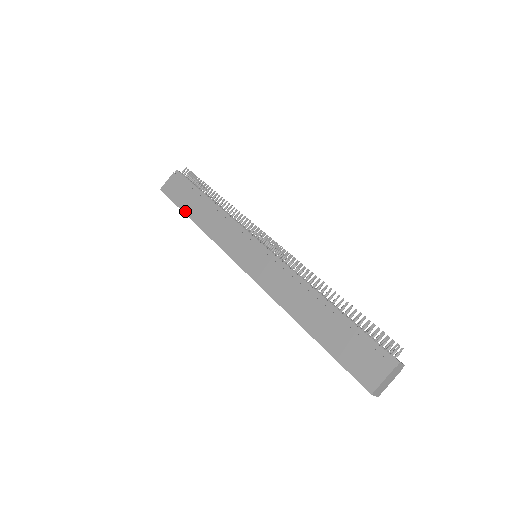
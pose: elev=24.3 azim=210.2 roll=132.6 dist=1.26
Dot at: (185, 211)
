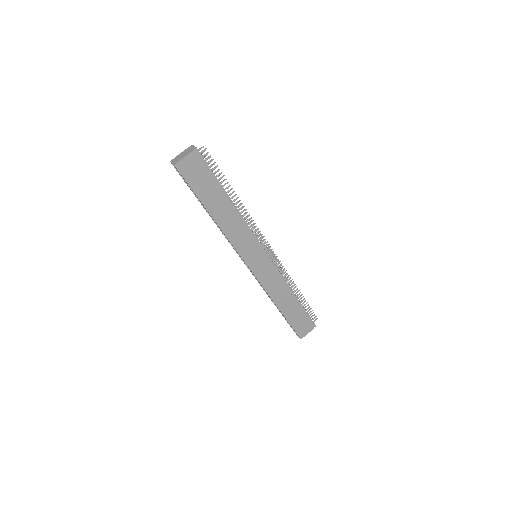
Dot at: (205, 204)
